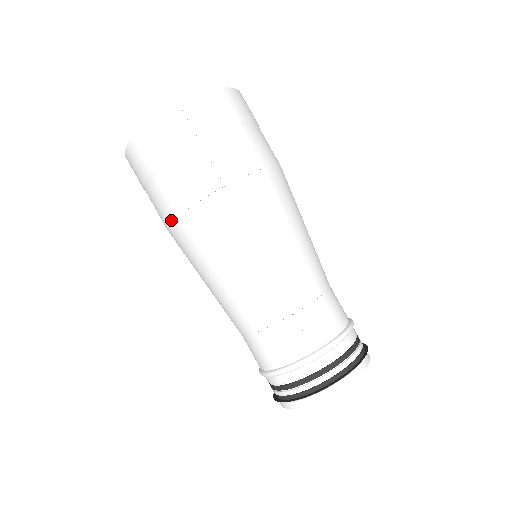
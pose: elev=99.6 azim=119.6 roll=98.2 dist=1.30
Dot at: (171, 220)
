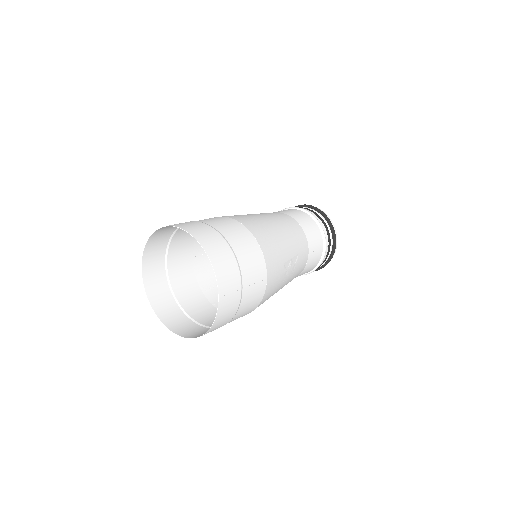
Dot at: occluded
